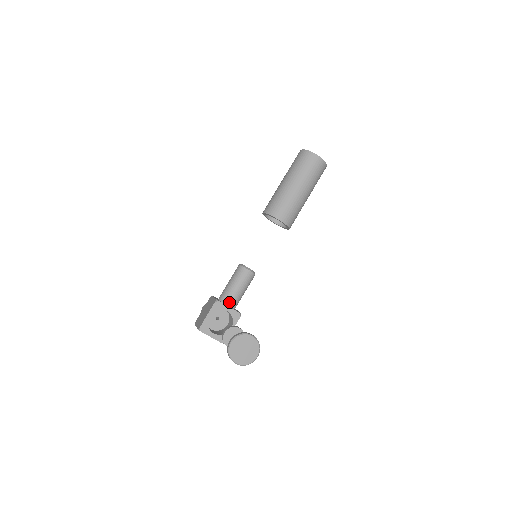
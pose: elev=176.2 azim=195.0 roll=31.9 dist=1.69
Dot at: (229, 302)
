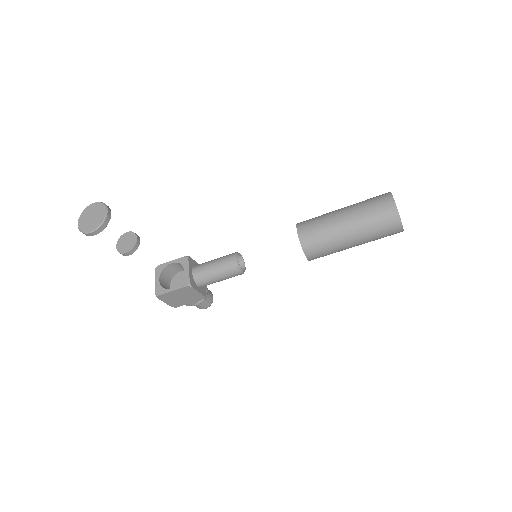
Dot at: (196, 270)
